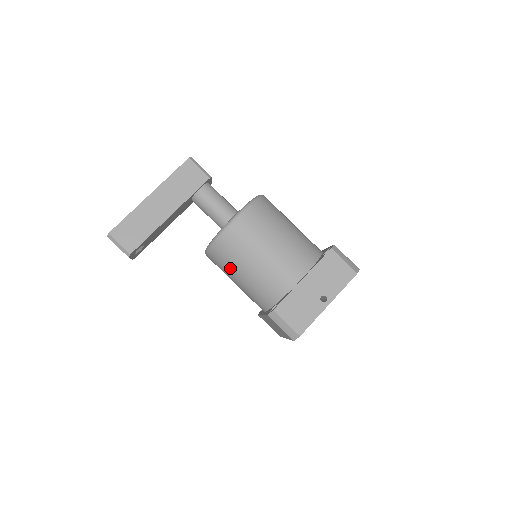
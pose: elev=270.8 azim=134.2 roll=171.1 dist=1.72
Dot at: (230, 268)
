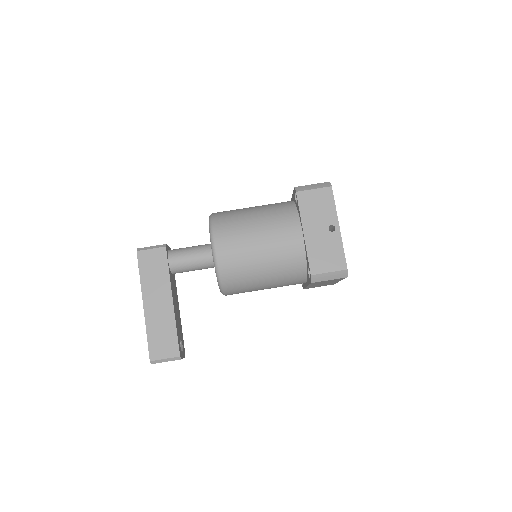
Dot at: (251, 284)
